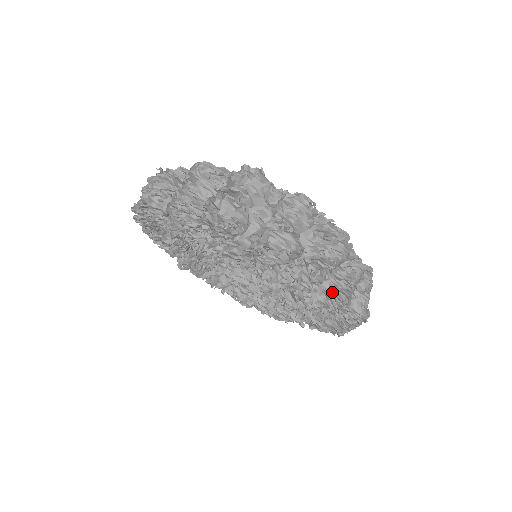
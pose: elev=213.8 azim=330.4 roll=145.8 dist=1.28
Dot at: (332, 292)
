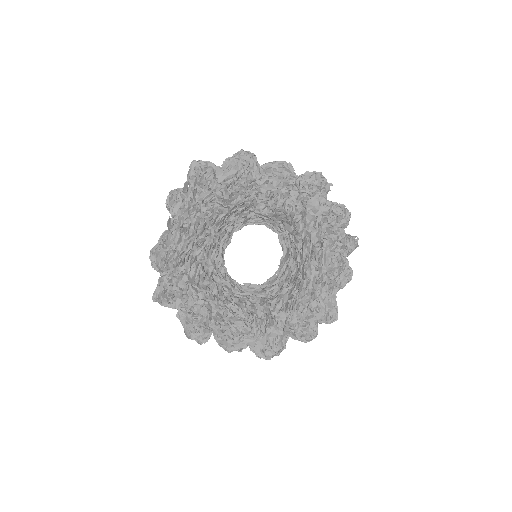
Dot at: occluded
